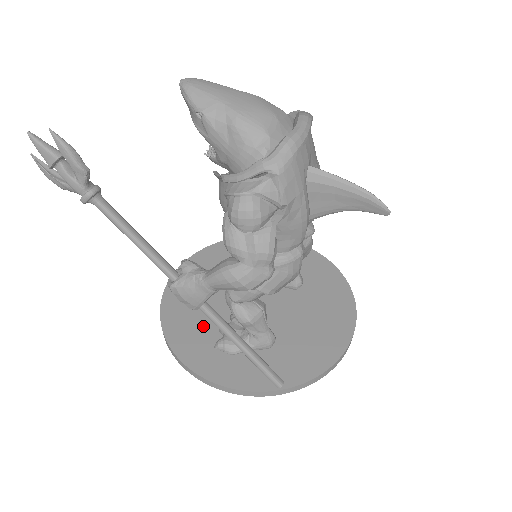
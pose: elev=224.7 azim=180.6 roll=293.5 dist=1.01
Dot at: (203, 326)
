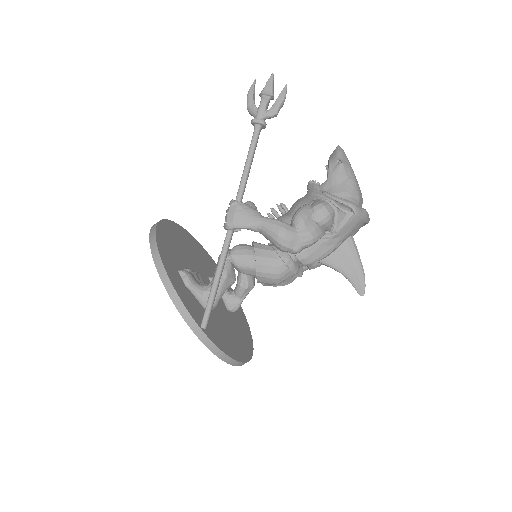
Dot at: (177, 256)
